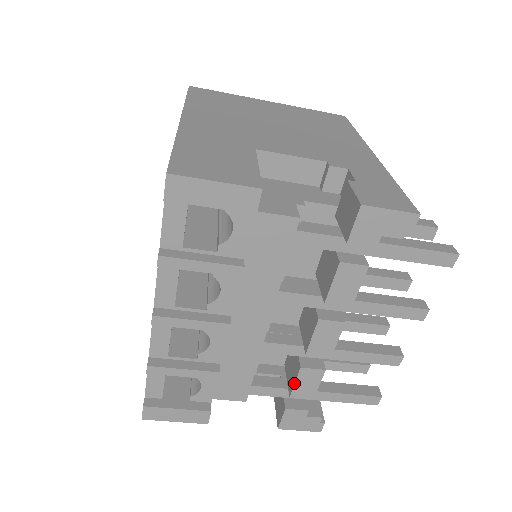
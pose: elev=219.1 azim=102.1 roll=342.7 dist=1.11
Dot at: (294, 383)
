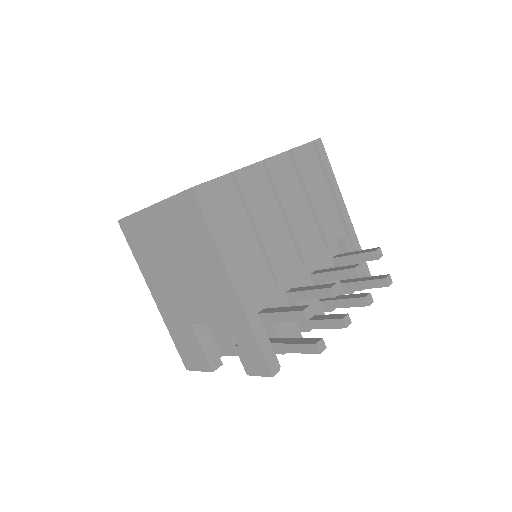
Dot at: occluded
